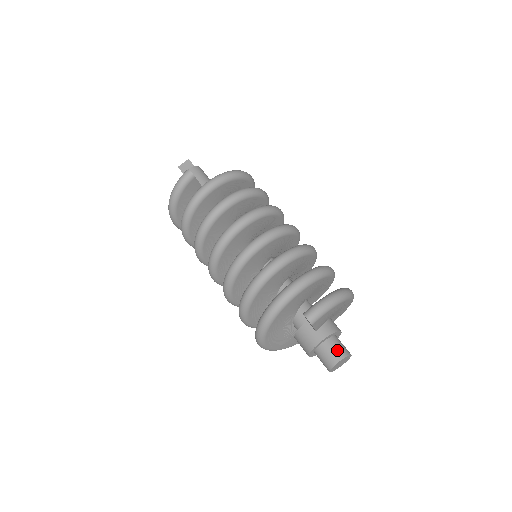
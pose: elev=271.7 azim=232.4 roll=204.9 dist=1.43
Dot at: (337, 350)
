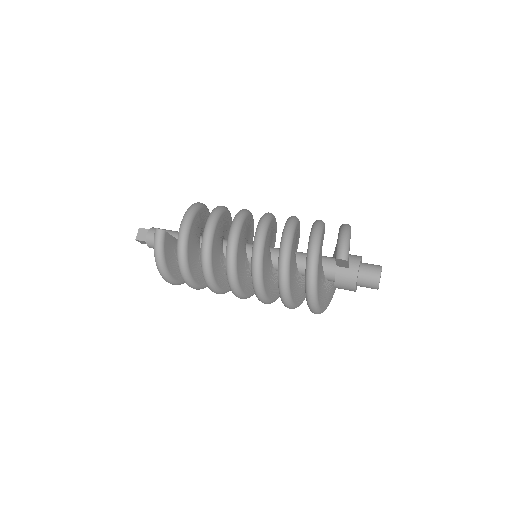
Dot at: (372, 269)
